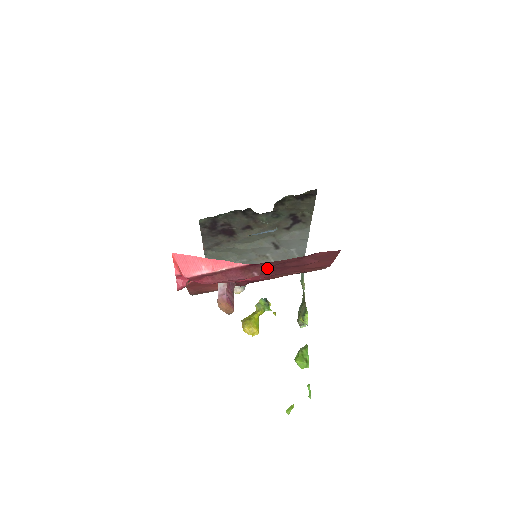
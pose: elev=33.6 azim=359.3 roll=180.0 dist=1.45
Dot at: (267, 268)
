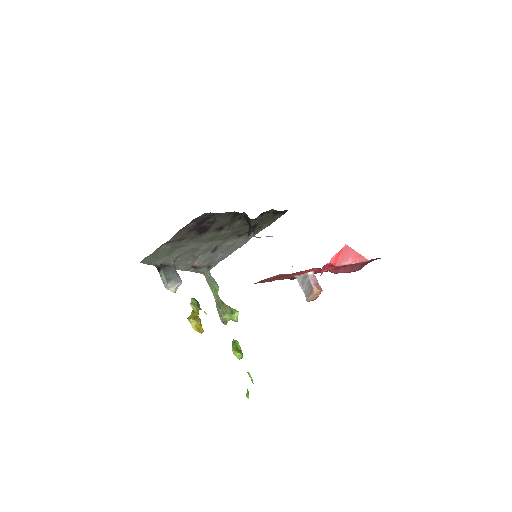
Dot at: occluded
